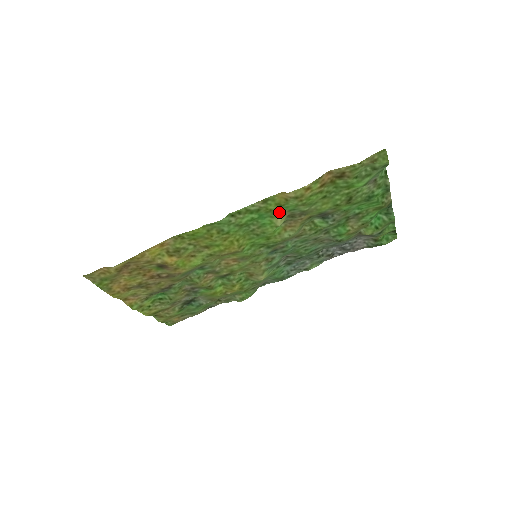
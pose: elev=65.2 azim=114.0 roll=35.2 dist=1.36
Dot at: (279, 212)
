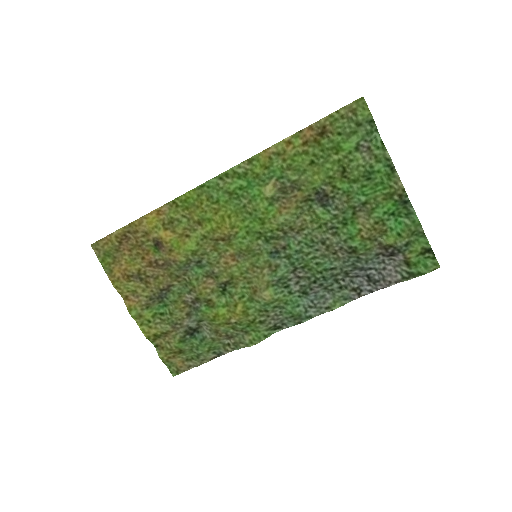
Dot at: (266, 178)
